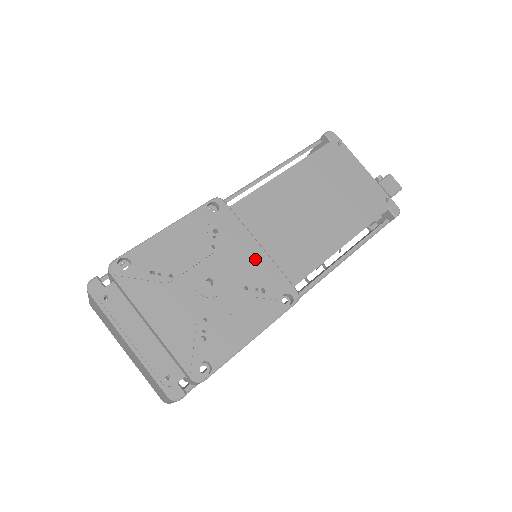
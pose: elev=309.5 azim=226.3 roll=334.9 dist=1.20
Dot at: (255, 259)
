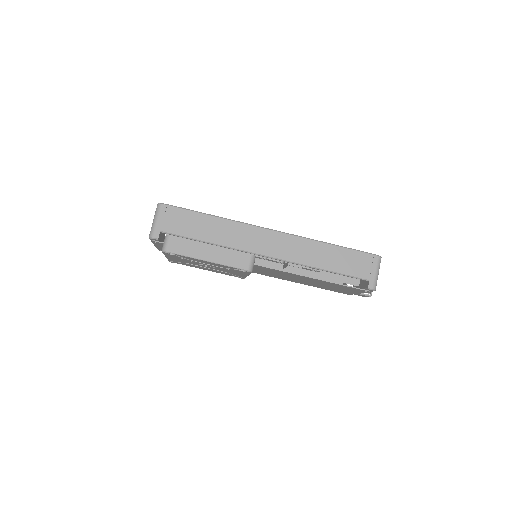
Dot at: (239, 274)
